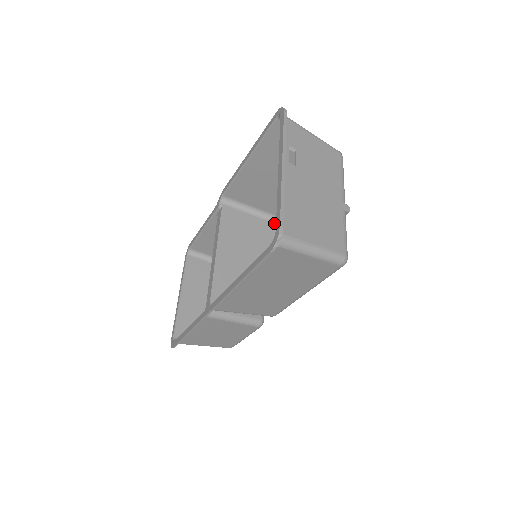
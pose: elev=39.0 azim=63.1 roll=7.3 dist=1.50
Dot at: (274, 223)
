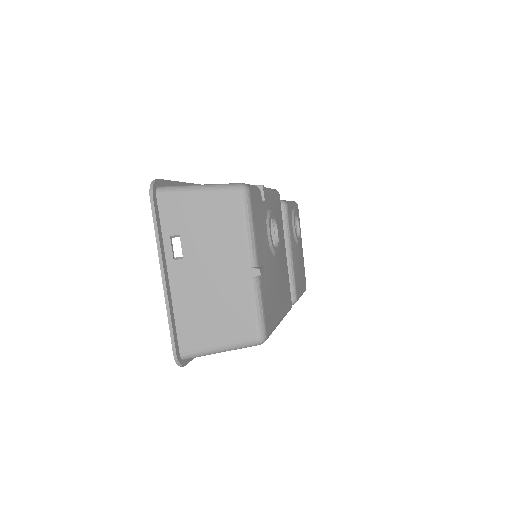
Dot at: occluded
